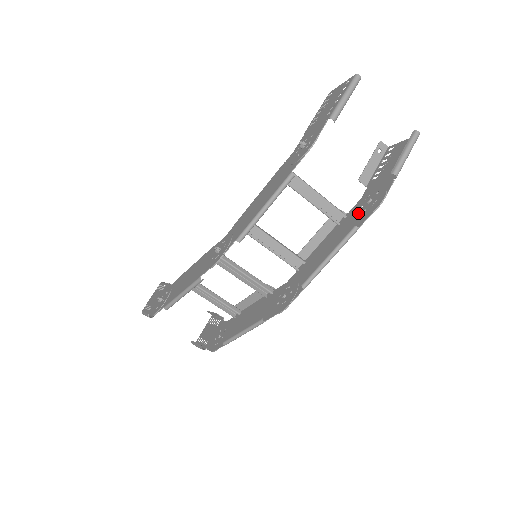
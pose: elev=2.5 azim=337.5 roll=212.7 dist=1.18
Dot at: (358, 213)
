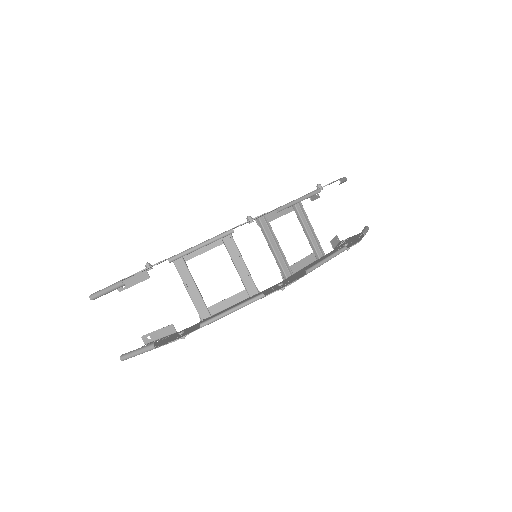
Dot at: occluded
